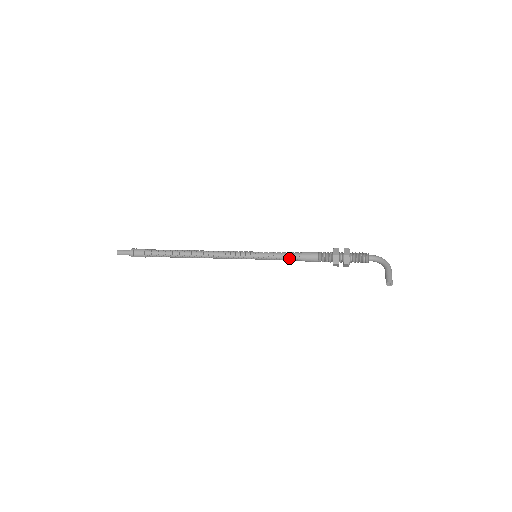
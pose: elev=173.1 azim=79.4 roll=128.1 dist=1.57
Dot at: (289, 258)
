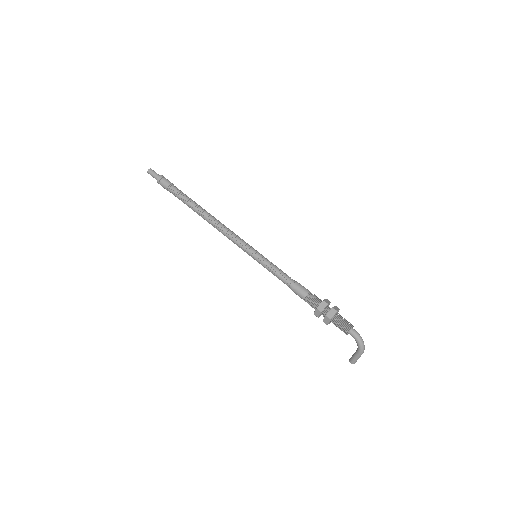
Dot at: (282, 279)
